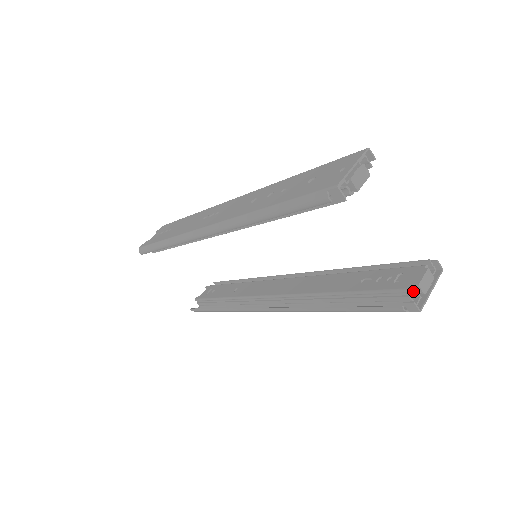
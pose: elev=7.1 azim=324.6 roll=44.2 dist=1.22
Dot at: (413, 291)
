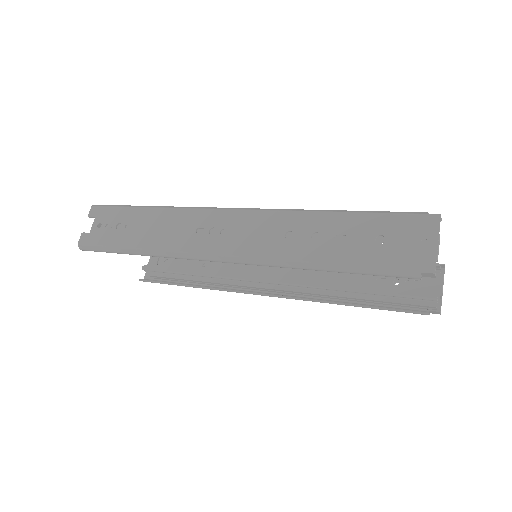
Dot at: (437, 301)
